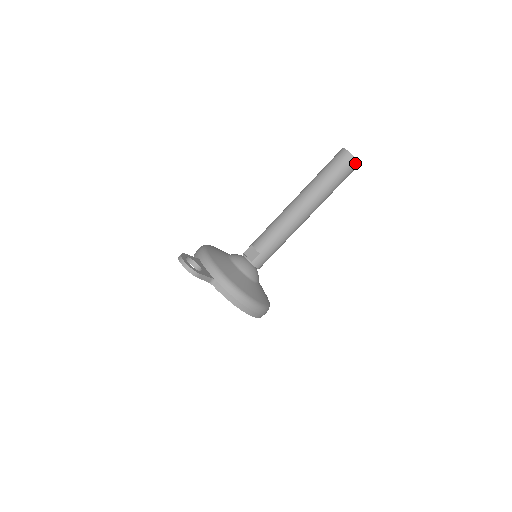
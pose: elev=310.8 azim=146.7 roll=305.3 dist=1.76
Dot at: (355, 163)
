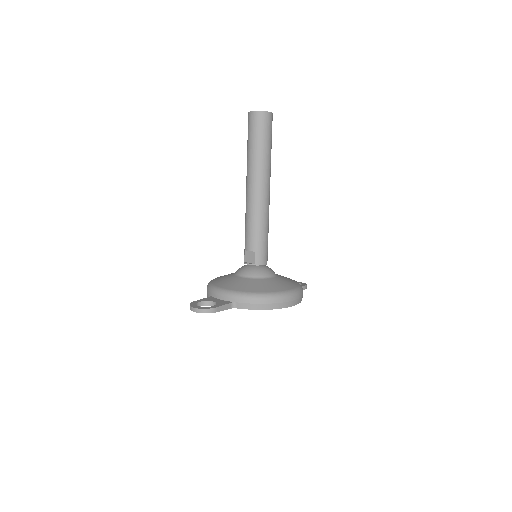
Dot at: (267, 115)
